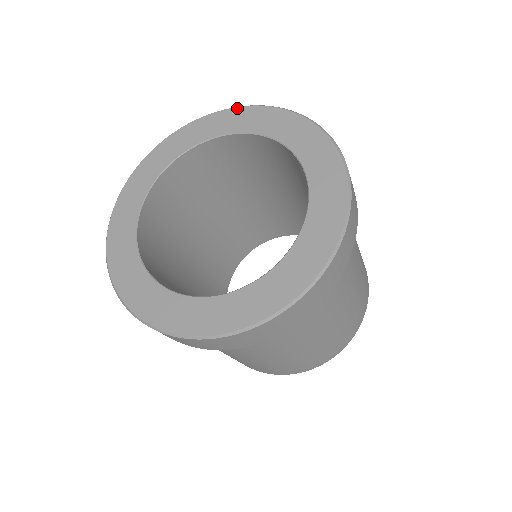
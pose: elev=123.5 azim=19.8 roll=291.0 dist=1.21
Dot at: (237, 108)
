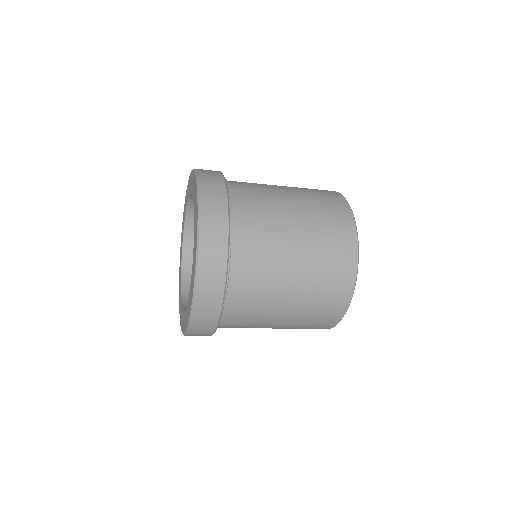
Dot at: (196, 186)
